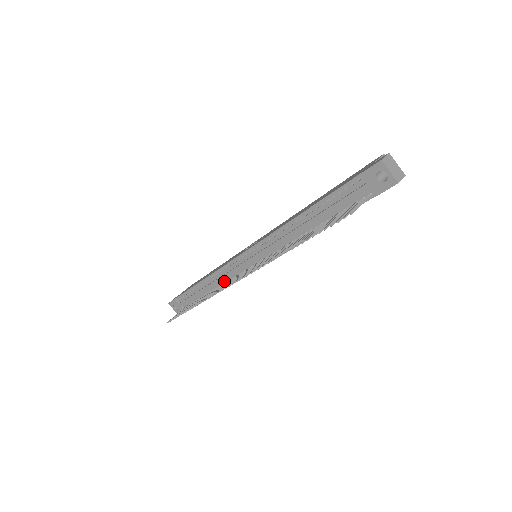
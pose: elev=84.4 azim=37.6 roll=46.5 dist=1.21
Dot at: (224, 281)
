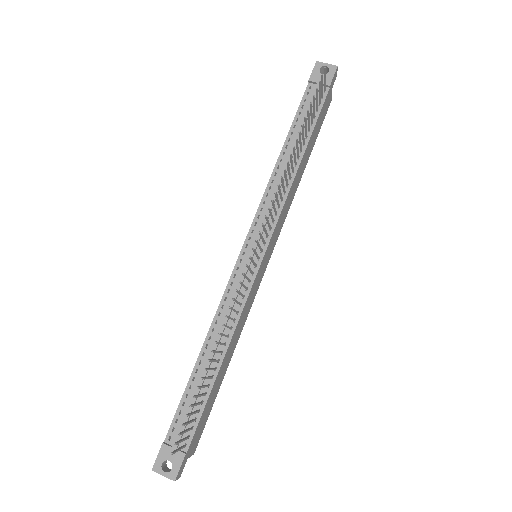
Dot at: occluded
